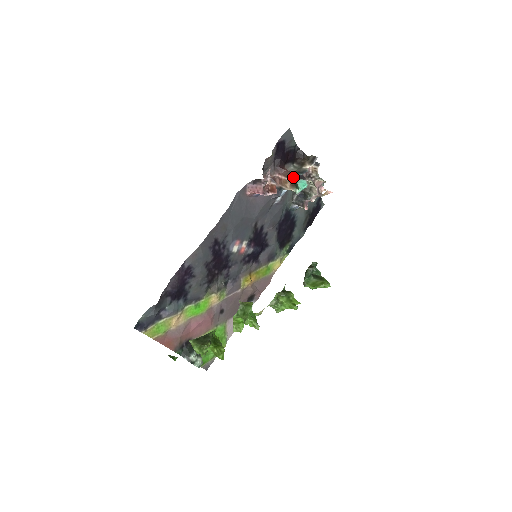
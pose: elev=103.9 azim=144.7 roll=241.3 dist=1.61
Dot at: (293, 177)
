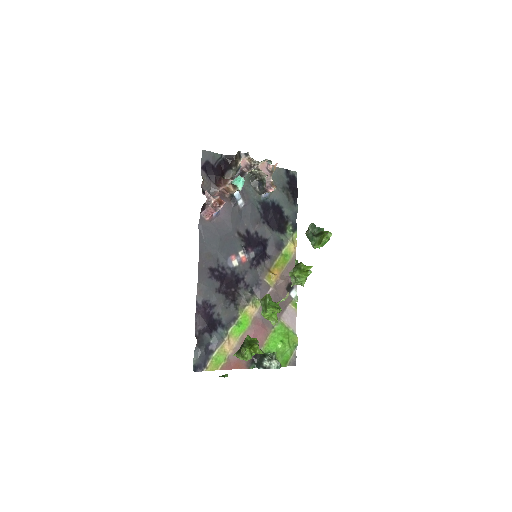
Dot at: (230, 181)
